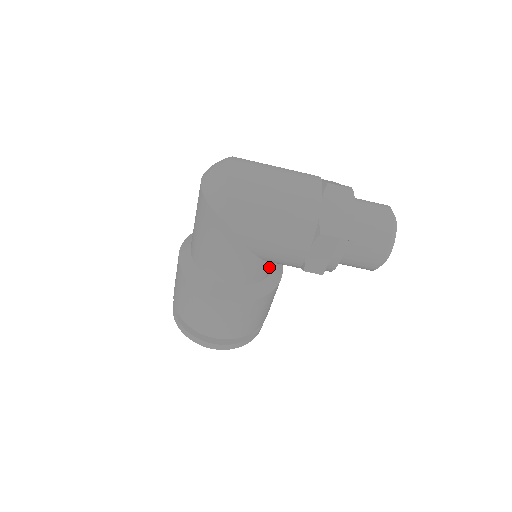
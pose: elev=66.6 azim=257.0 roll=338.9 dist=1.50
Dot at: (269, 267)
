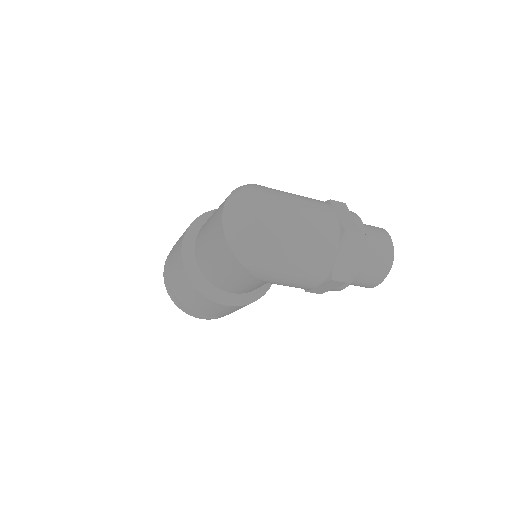
Dot at: occluded
